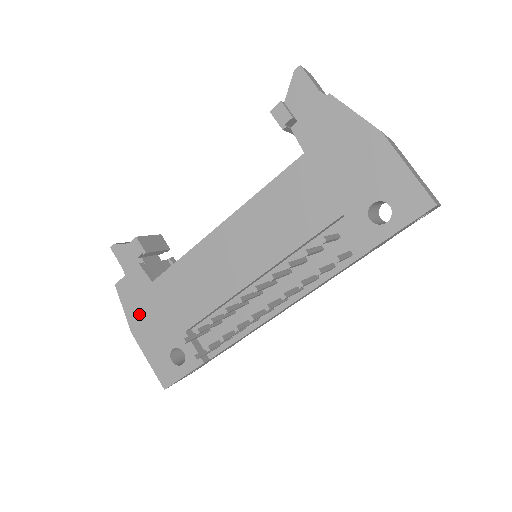
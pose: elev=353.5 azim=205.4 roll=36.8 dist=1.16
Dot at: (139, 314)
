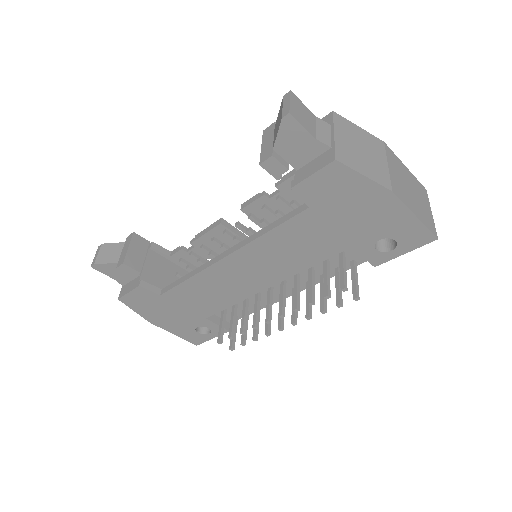
Dot at: (154, 313)
